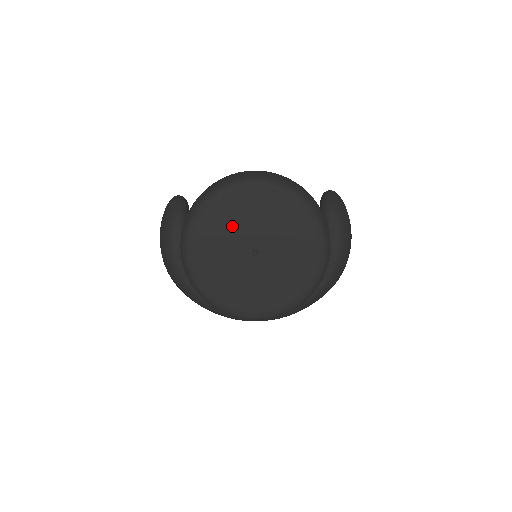
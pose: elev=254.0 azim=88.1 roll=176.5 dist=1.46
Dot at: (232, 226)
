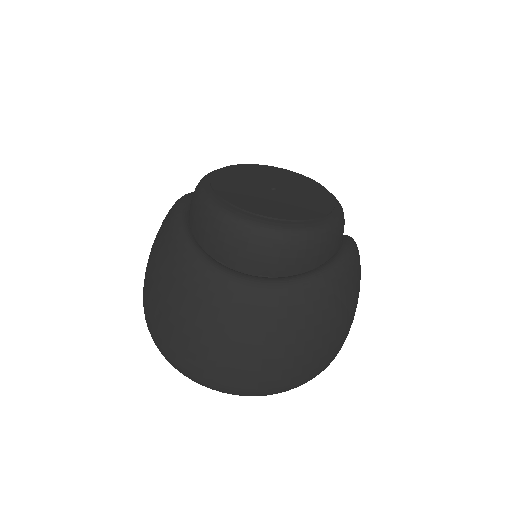
Dot at: (259, 174)
